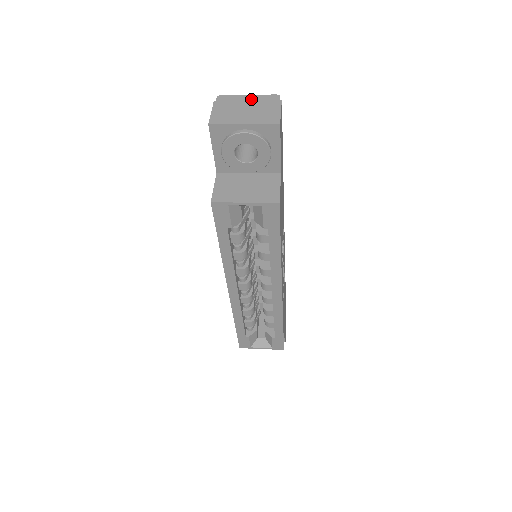
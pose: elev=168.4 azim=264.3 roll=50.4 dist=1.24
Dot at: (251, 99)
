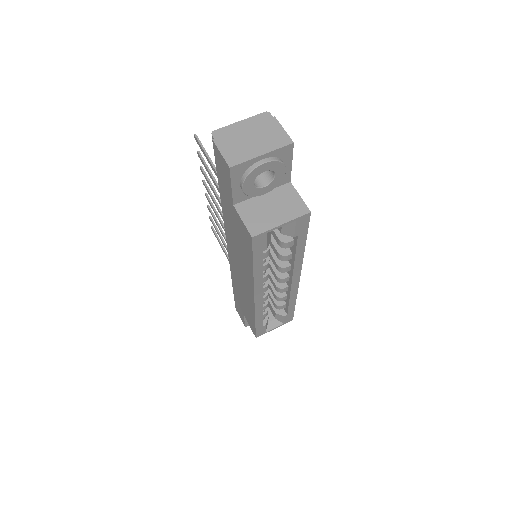
Dot at: (246, 125)
